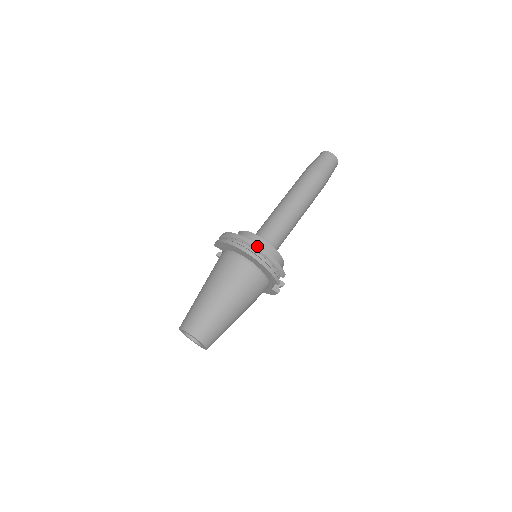
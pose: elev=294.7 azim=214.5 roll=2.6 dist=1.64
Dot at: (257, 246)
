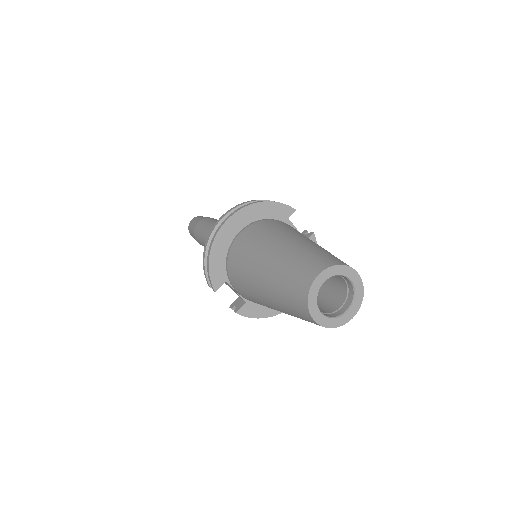
Dot at: (231, 209)
